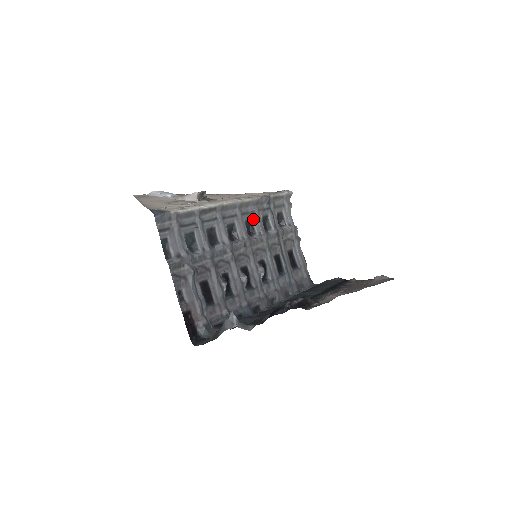
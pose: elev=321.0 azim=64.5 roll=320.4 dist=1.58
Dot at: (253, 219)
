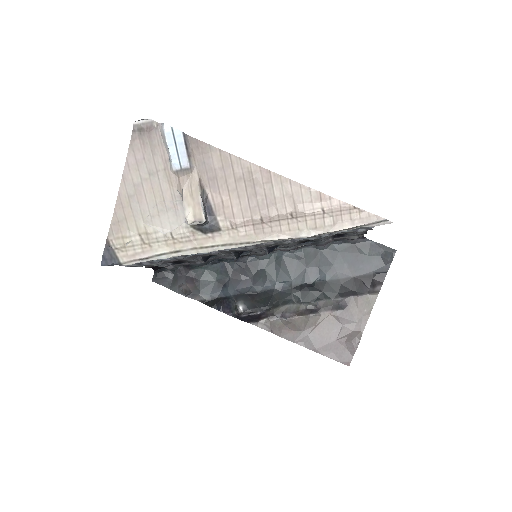
Dot at: occluded
